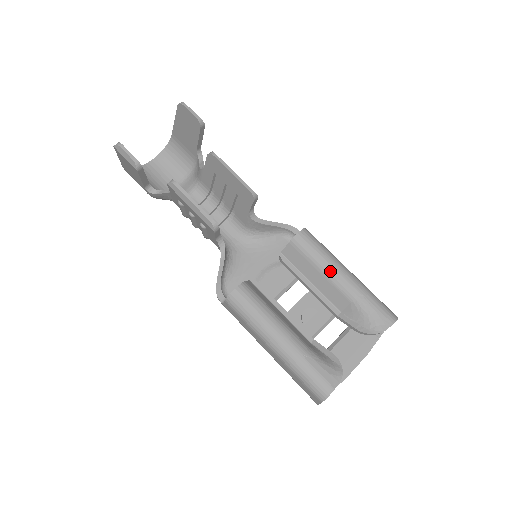
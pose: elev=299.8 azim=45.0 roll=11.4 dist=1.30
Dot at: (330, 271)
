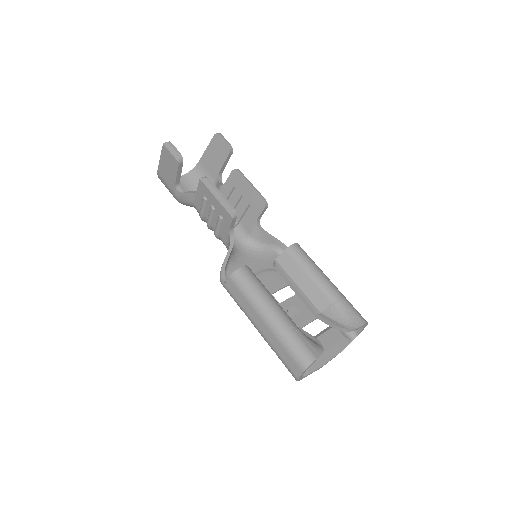
Dot at: (316, 276)
